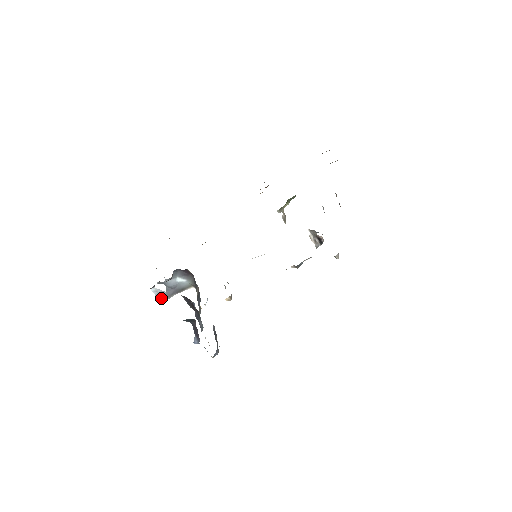
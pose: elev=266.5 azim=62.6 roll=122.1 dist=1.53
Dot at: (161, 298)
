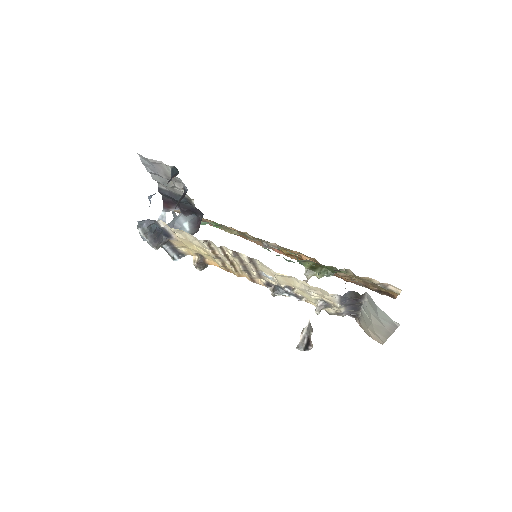
Dot at: occluded
